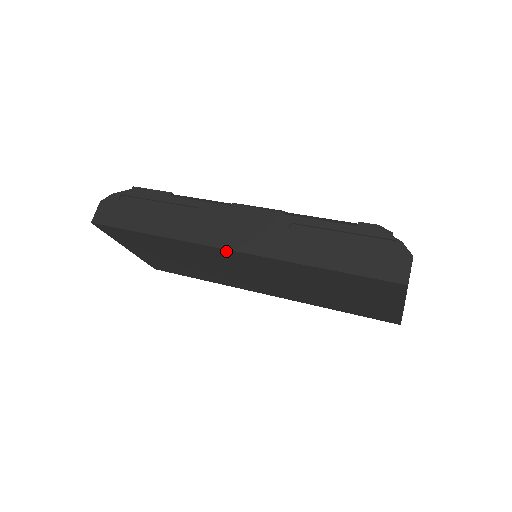
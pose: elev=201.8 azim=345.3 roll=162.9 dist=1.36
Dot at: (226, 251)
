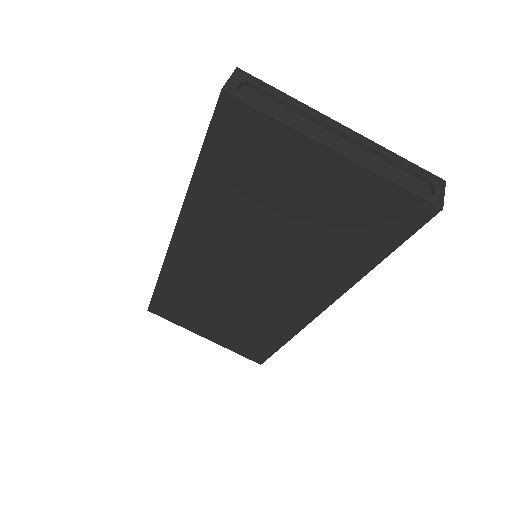
Dot at: (177, 244)
